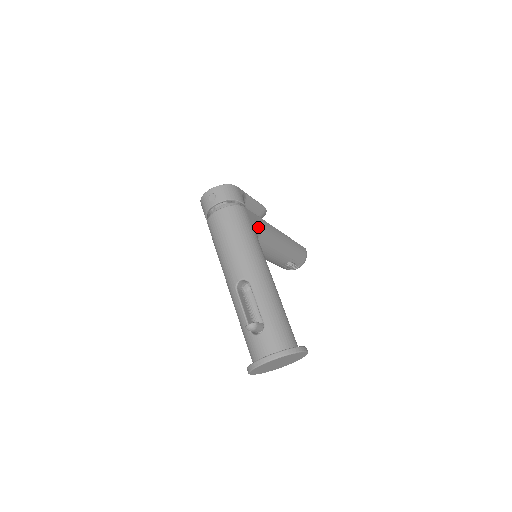
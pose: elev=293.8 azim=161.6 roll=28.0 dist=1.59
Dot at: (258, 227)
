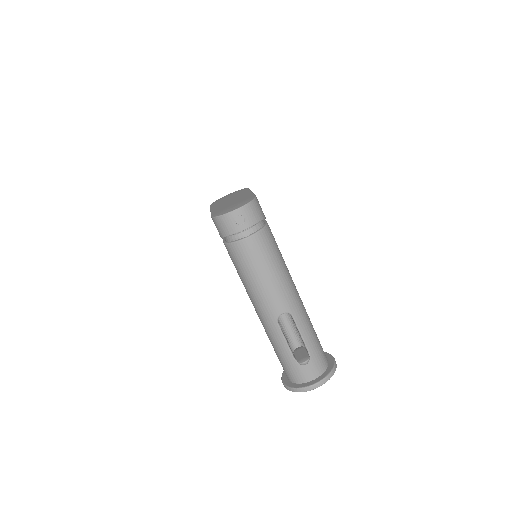
Dot at: occluded
